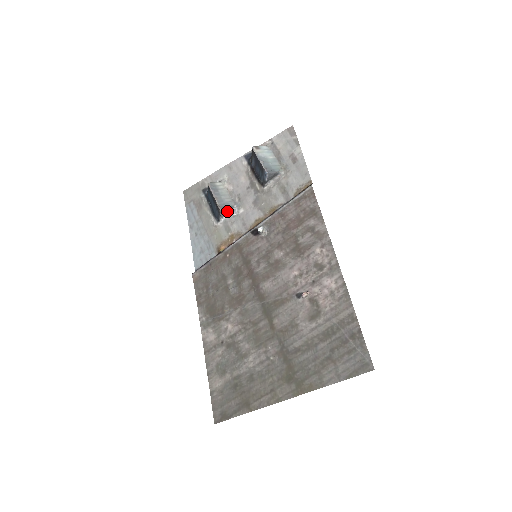
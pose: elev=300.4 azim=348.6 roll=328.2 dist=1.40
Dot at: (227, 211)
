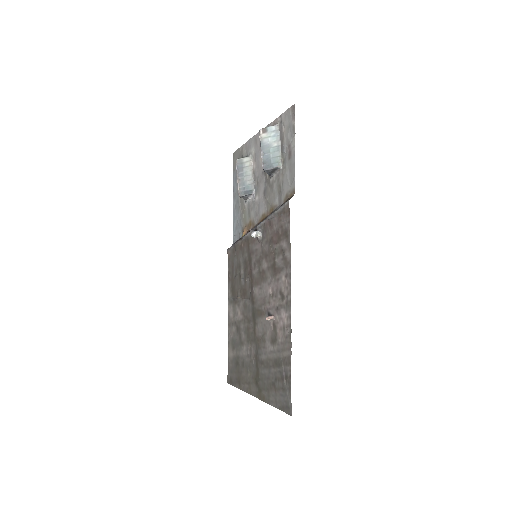
Dot at: (248, 194)
